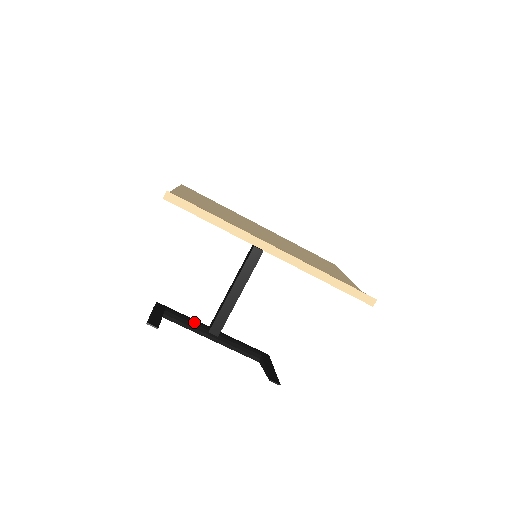
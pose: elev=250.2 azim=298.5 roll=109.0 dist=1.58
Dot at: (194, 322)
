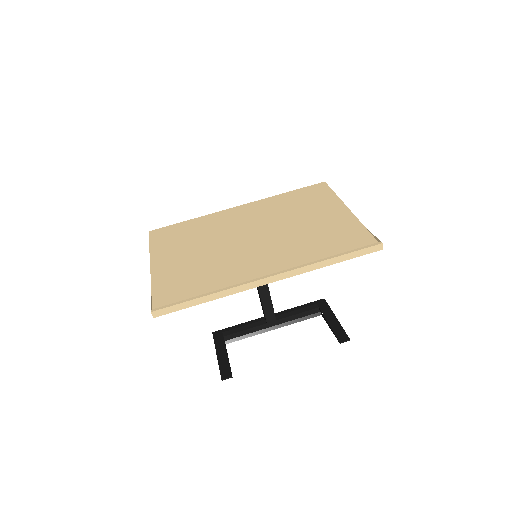
Dot at: (251, 325)
